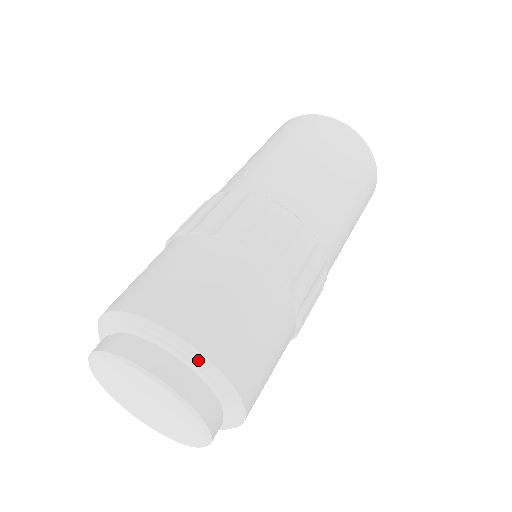
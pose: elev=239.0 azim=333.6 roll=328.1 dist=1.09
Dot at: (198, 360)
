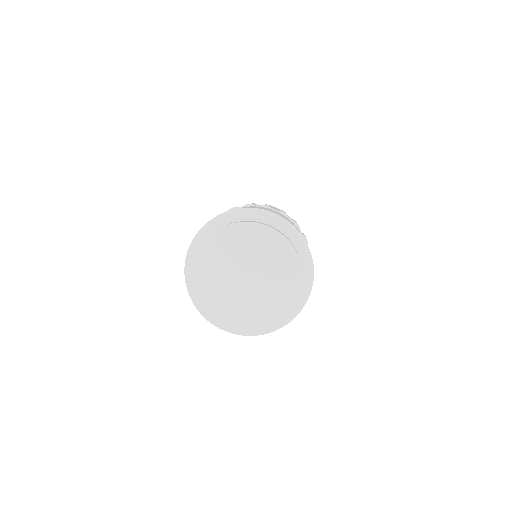
Dot at: (243, 211)
